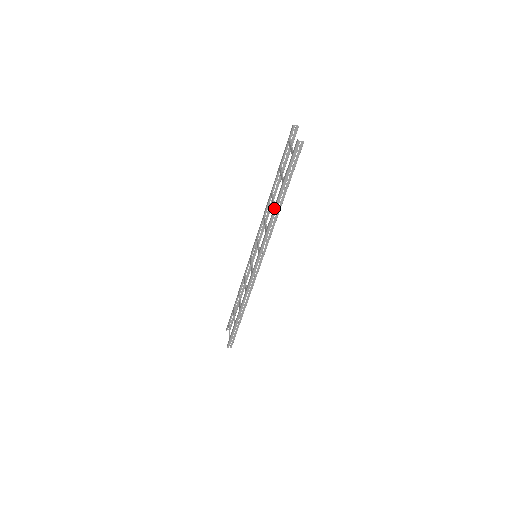
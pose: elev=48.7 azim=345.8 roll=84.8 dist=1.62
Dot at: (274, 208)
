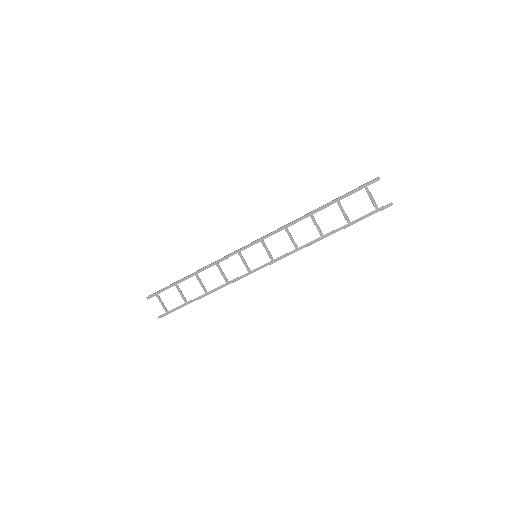
Dot at: occluded
